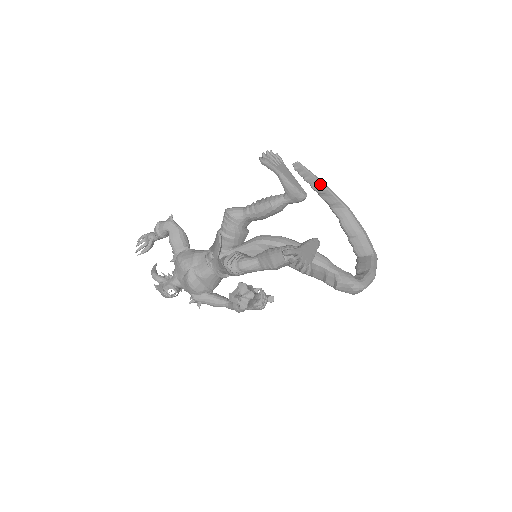
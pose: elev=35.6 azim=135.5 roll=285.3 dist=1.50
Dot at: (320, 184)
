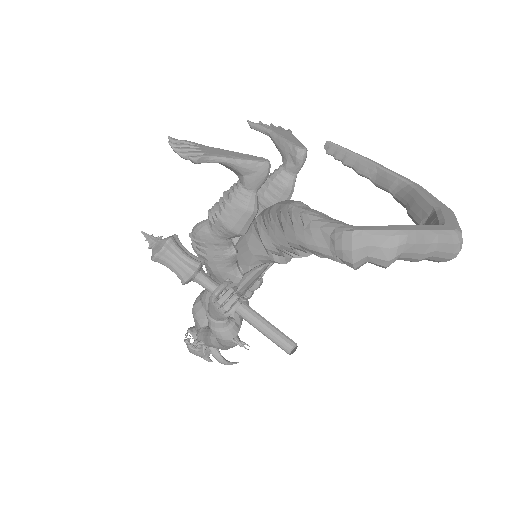
Dot at: (364, 162)
